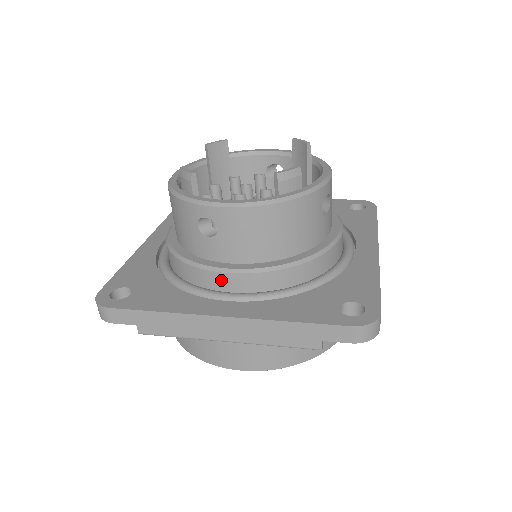
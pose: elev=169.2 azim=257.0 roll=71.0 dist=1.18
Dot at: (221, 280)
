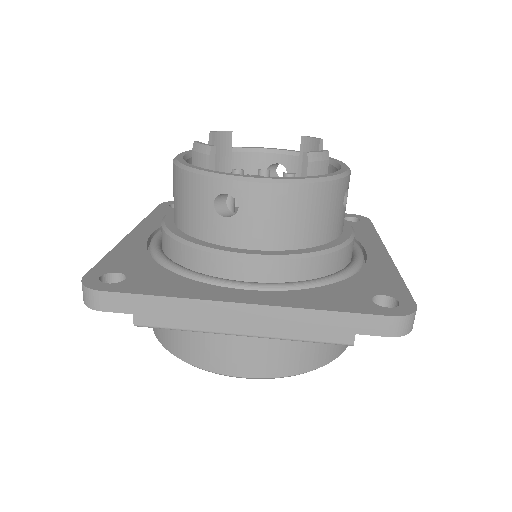
Dot at: (236, 267)
